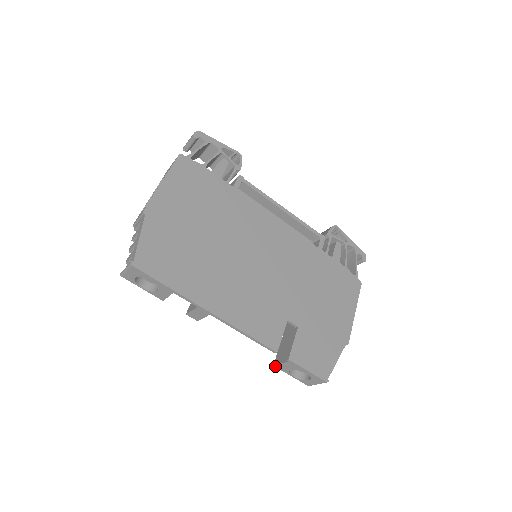
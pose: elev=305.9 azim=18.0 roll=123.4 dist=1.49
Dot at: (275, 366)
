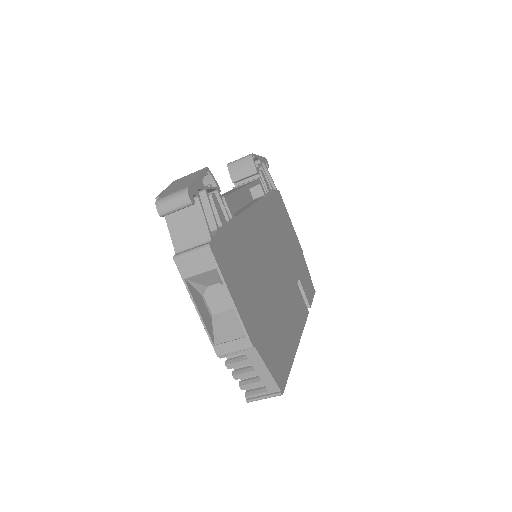
Dot at: occluded
